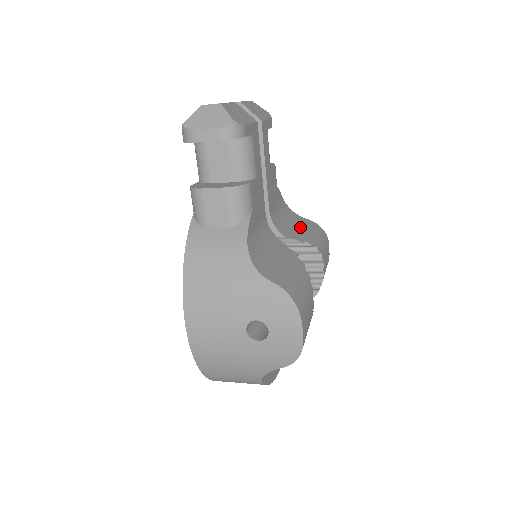
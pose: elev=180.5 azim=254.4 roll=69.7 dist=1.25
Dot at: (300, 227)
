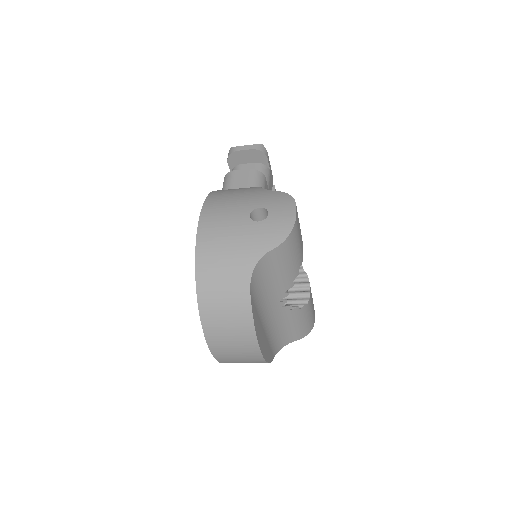
Dot at: occluded
